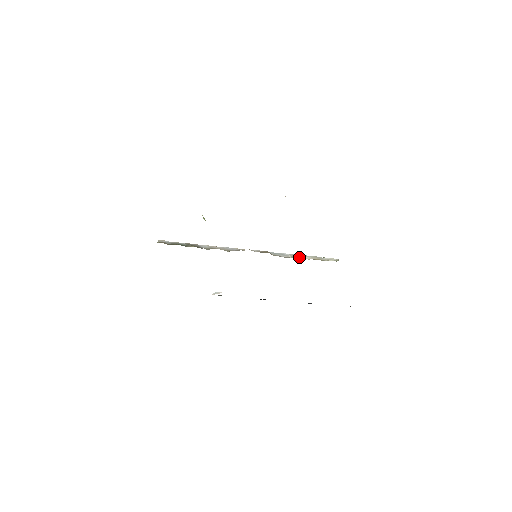
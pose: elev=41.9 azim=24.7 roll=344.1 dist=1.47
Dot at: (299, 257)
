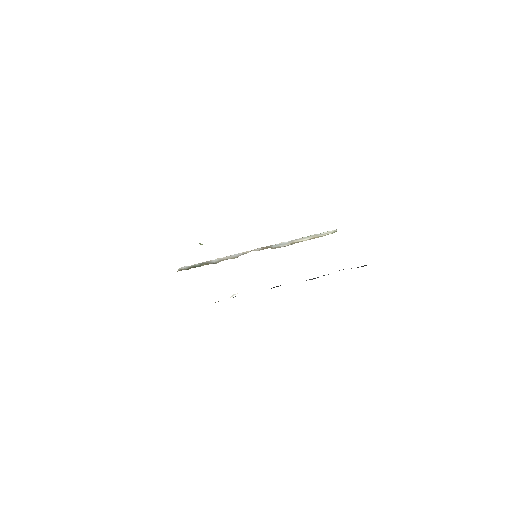
Dot at: (298, 241)
